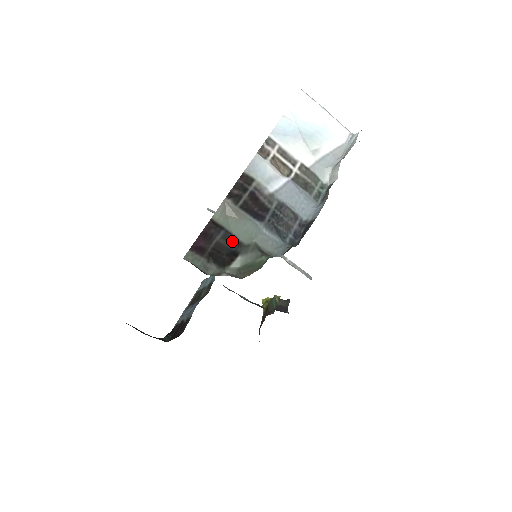
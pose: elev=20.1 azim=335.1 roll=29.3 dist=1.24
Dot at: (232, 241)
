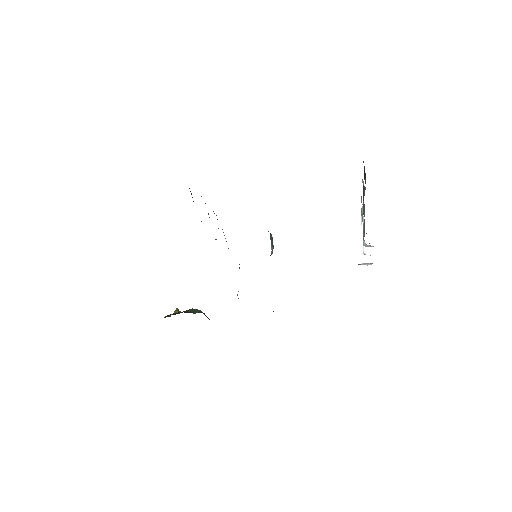
Dot at: occluded
